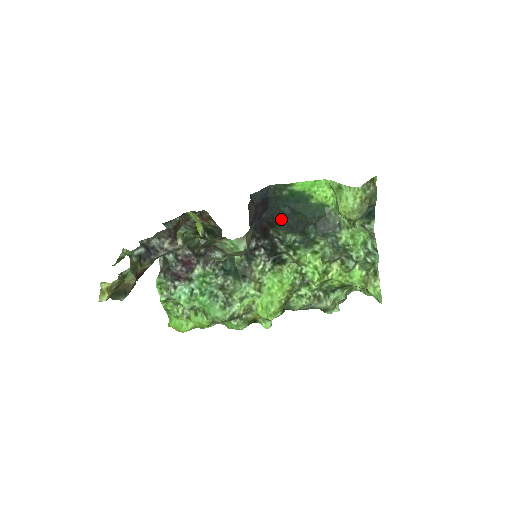
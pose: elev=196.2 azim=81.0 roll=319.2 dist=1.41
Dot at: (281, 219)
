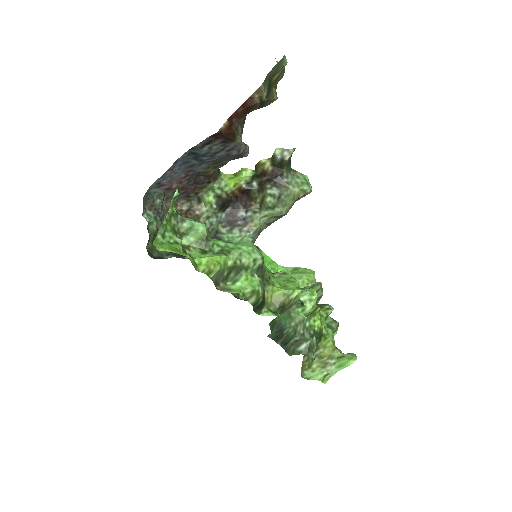
Dot at: occluded
